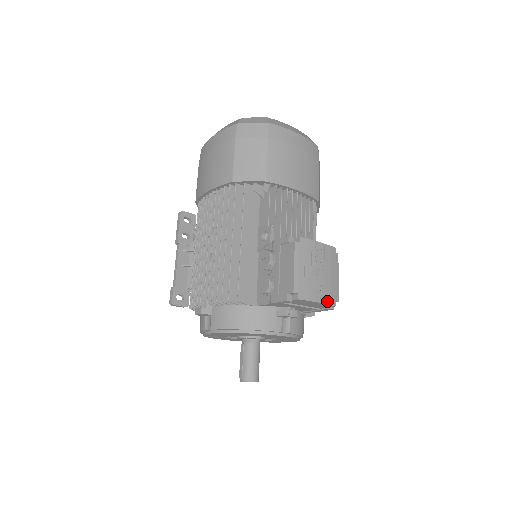
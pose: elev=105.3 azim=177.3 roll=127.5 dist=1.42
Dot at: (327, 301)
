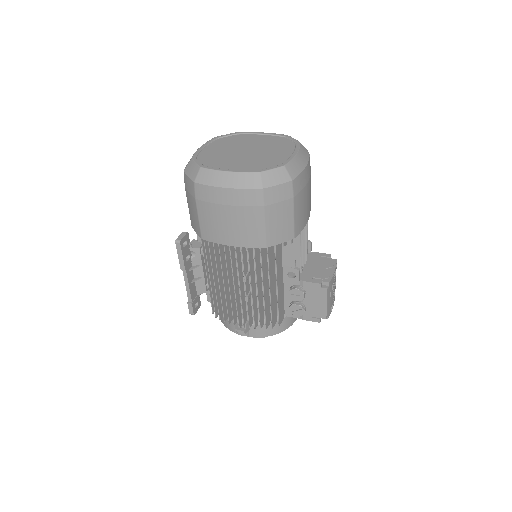
Dot at: (334, 300)
